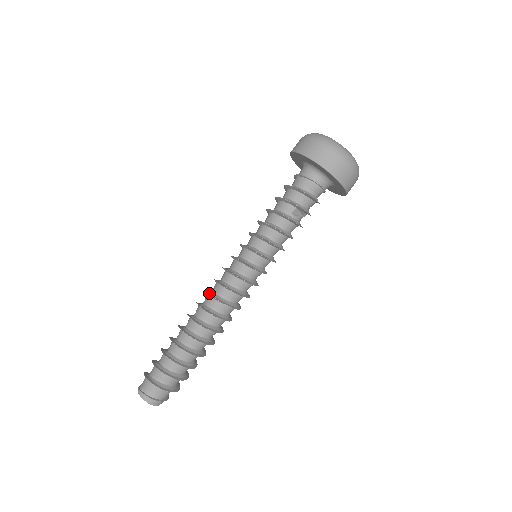
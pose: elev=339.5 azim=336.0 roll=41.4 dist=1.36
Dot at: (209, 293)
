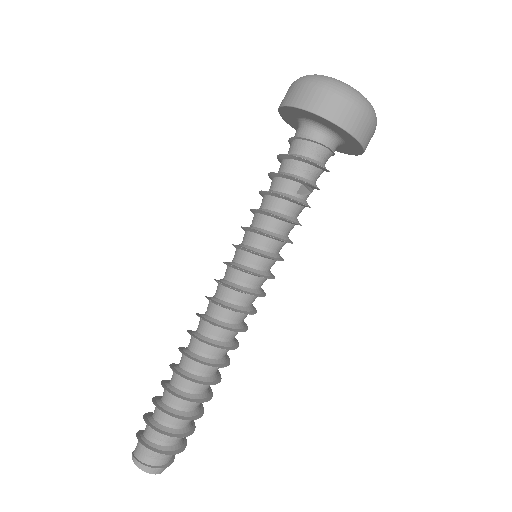
Dot at: (204, 318)
